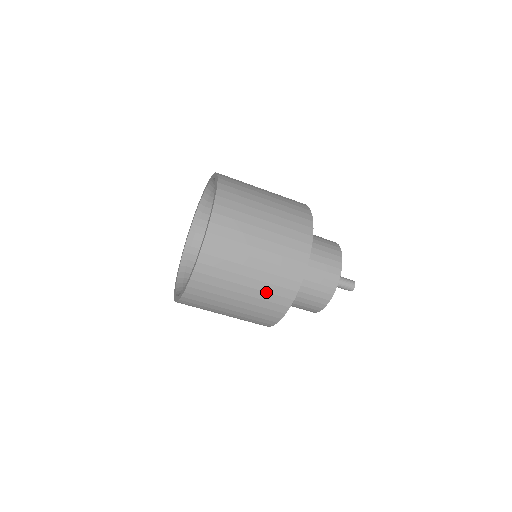
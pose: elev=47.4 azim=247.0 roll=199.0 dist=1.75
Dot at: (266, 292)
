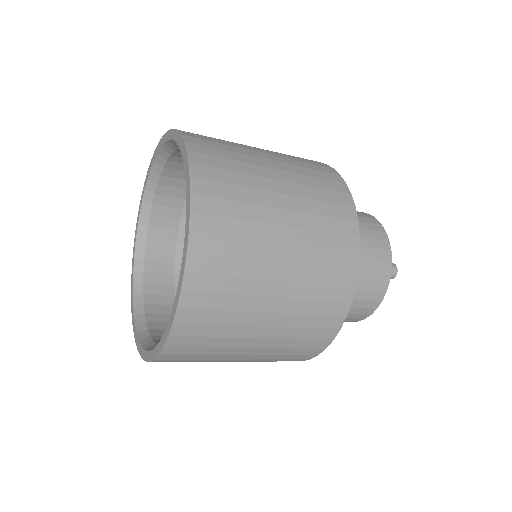
Dot at: (303, 314)
